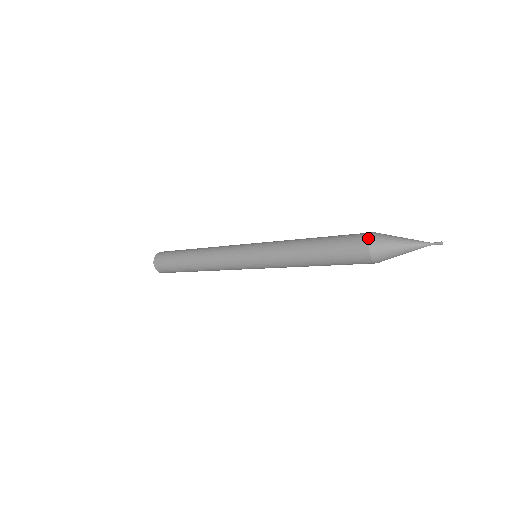
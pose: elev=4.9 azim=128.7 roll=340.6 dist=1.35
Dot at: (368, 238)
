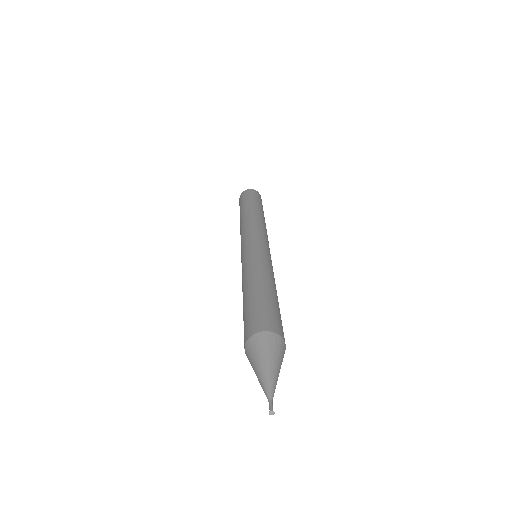
Dot at: (257, 331)
